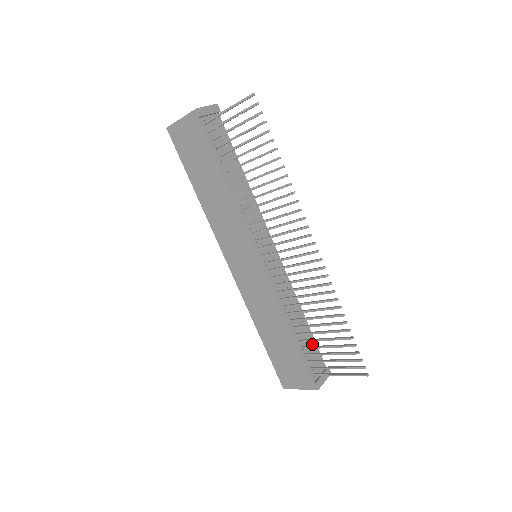
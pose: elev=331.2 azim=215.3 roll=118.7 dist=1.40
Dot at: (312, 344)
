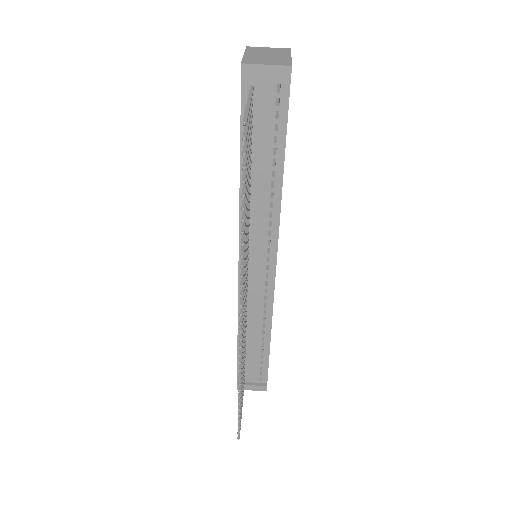
Dot at: (263, 360)
